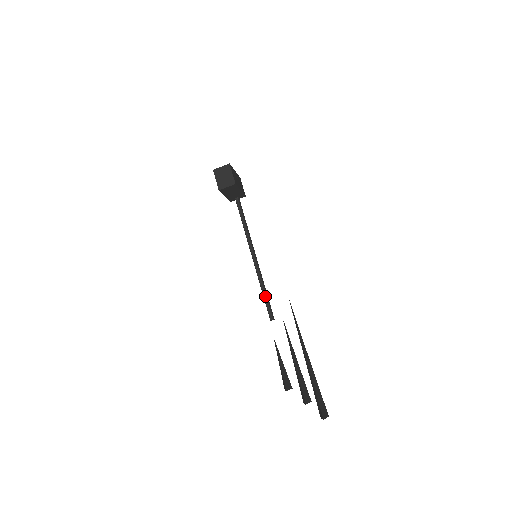
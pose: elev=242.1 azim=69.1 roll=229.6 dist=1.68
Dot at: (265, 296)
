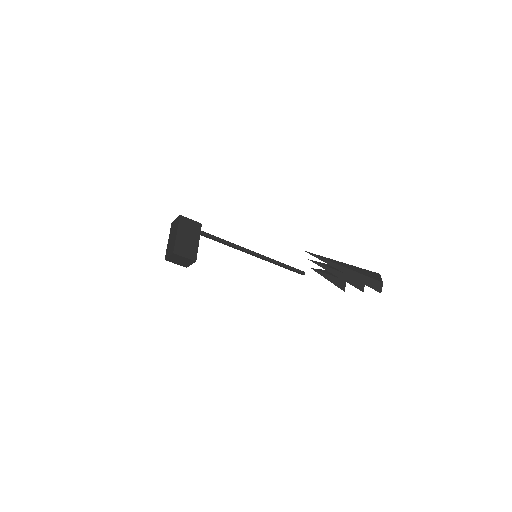
Dot at: (286, 268)
